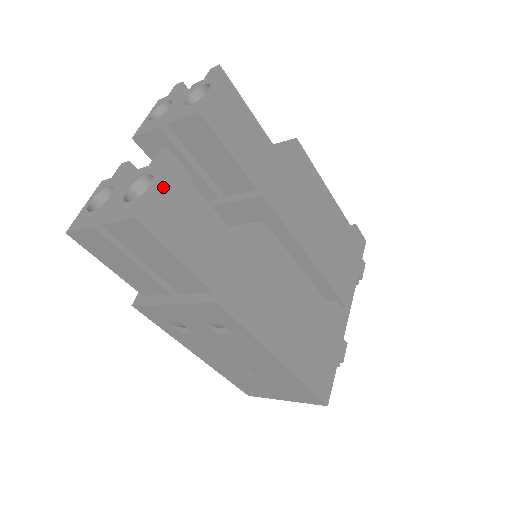
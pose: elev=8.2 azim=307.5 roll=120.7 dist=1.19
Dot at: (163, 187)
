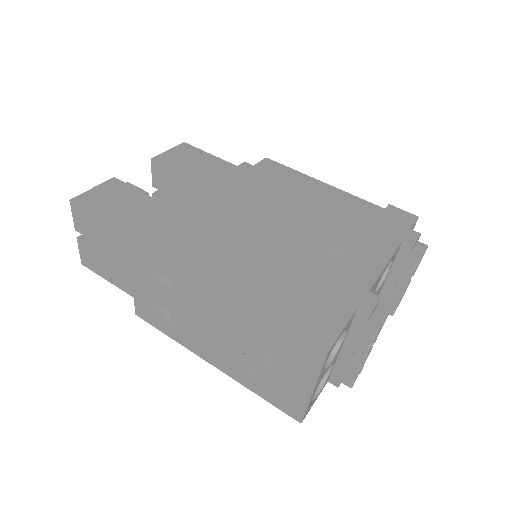
Dot at: (102, 188)
